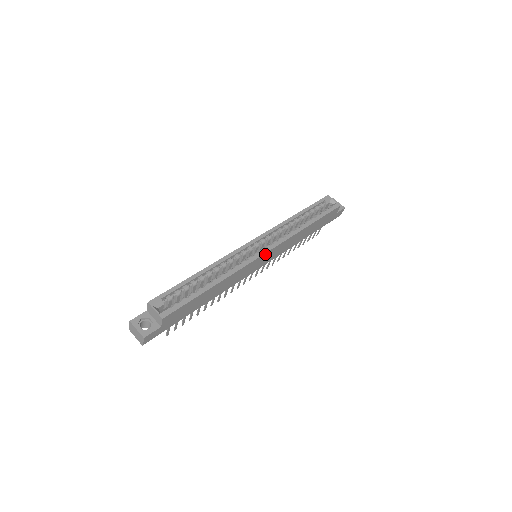
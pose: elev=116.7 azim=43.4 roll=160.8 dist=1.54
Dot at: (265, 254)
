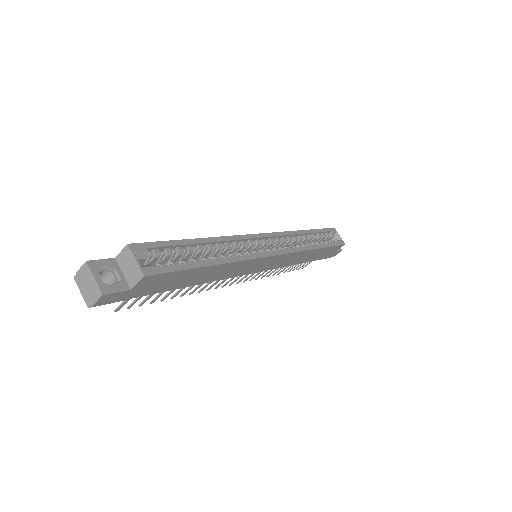
Dot at: (274, 256)
